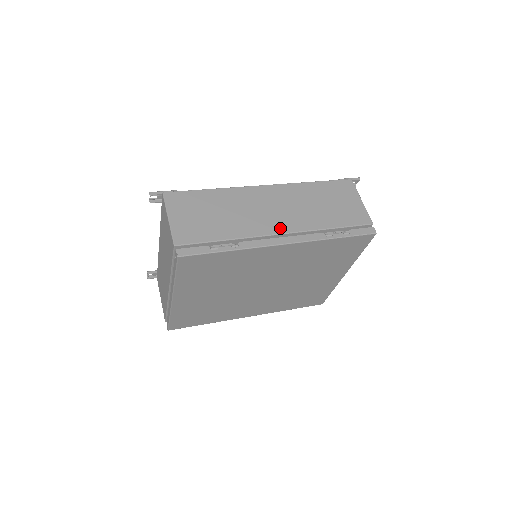
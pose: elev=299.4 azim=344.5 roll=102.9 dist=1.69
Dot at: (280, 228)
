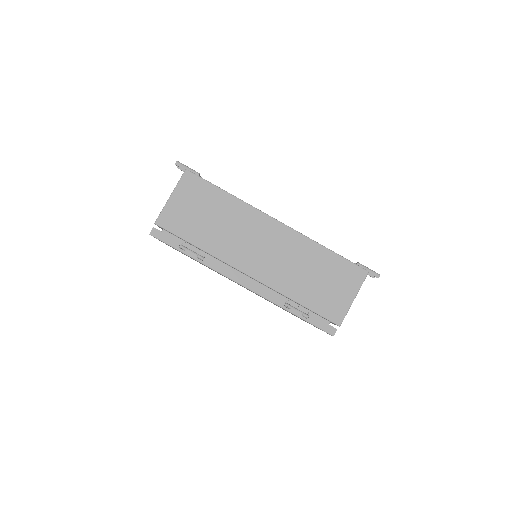
Dot at: (252, 269)
